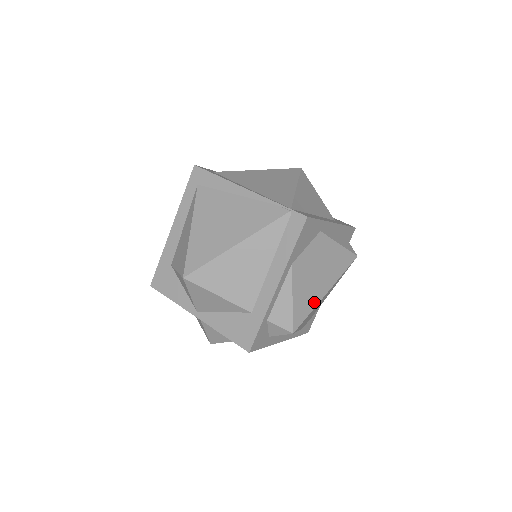
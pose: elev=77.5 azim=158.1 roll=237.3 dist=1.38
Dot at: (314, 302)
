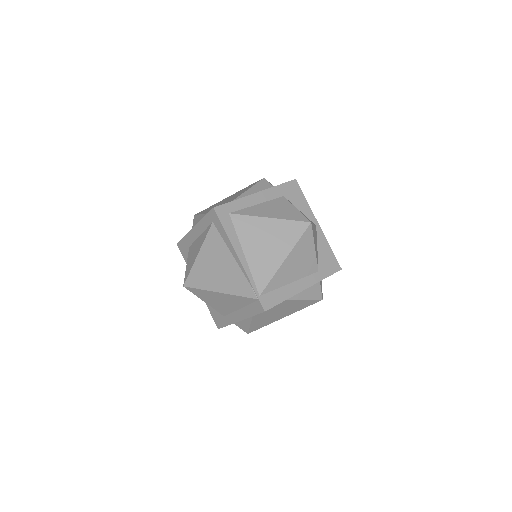
Dot at: (270, 322)
